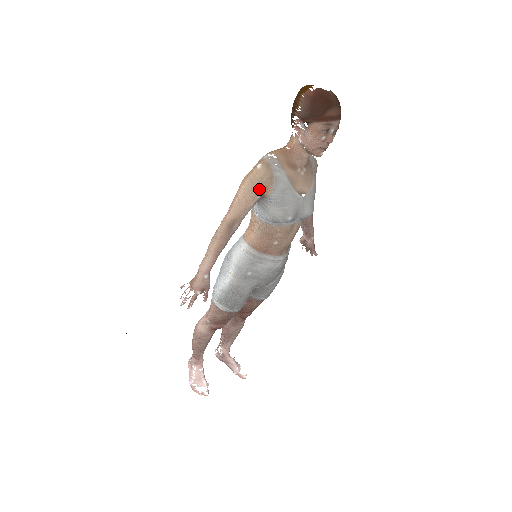
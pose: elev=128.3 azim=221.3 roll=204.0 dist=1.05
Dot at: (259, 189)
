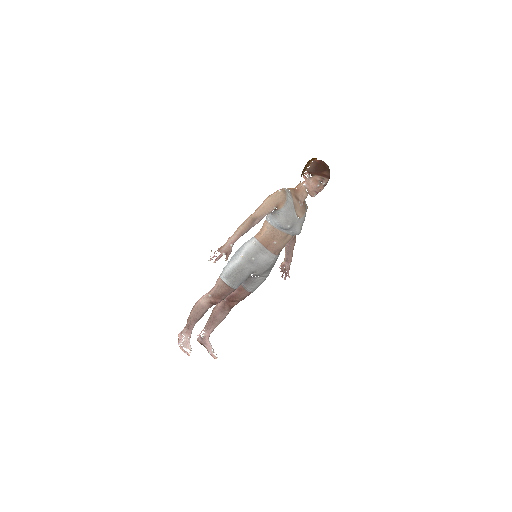
Dot at: (277, 203)
